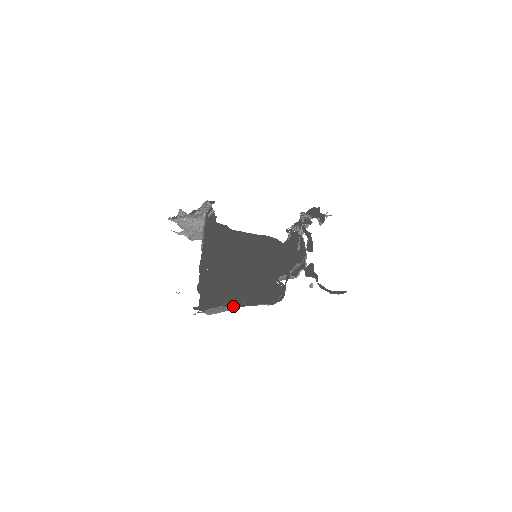
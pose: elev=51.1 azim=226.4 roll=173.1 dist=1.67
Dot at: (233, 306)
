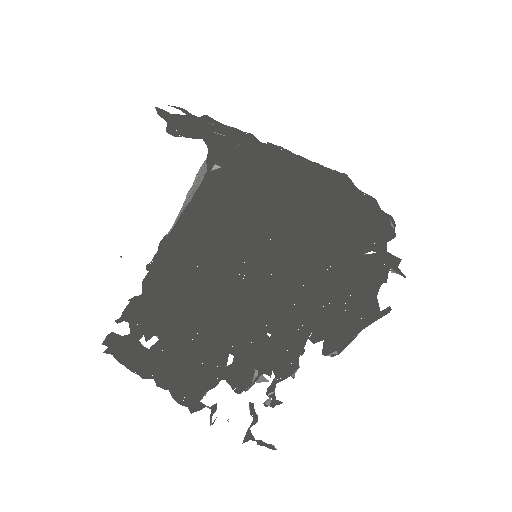
Dot at: (145, 377)
